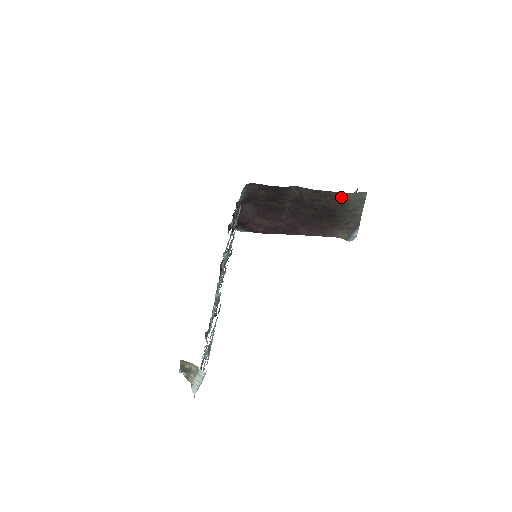
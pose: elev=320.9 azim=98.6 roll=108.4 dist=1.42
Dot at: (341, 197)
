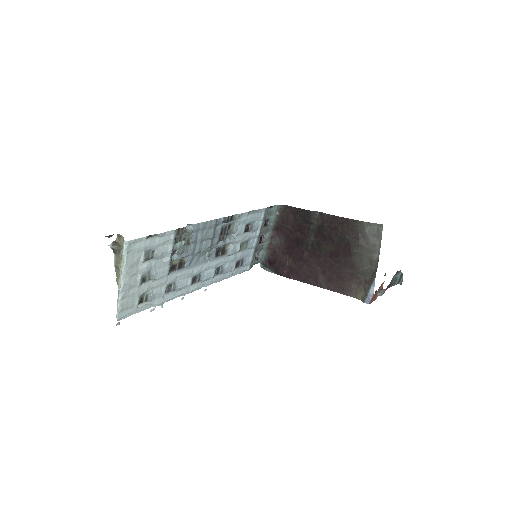
Dot at: (357, 226)
